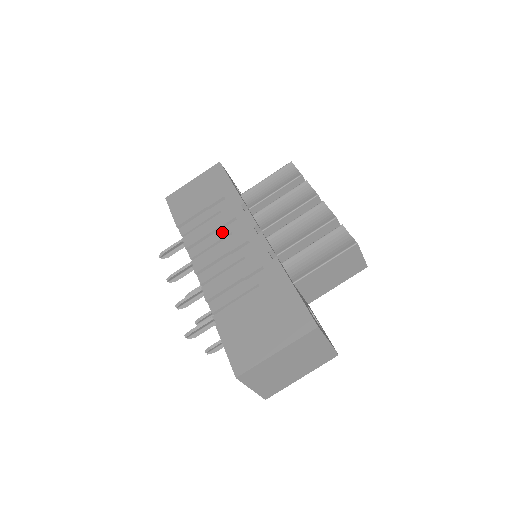
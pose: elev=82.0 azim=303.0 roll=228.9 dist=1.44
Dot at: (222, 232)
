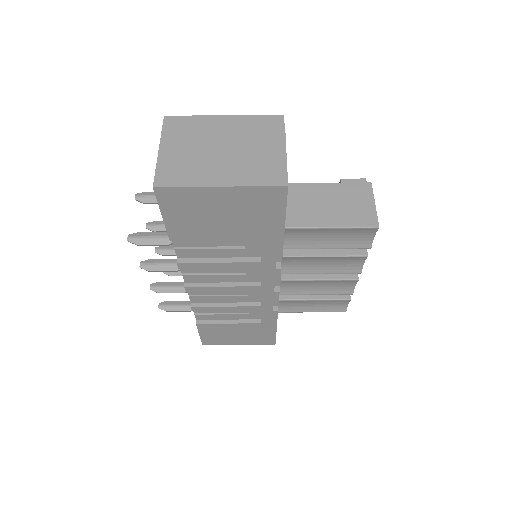
Dot at: occluded
